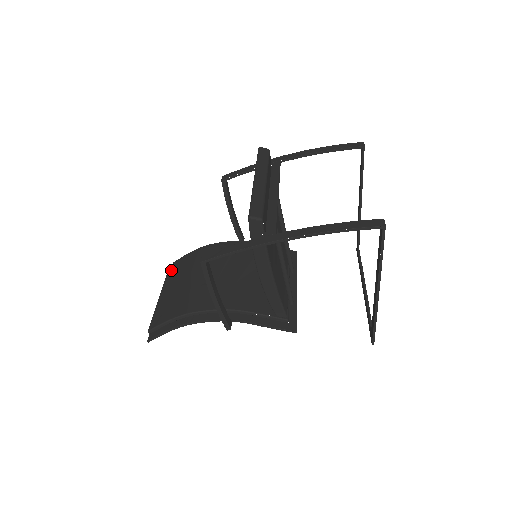
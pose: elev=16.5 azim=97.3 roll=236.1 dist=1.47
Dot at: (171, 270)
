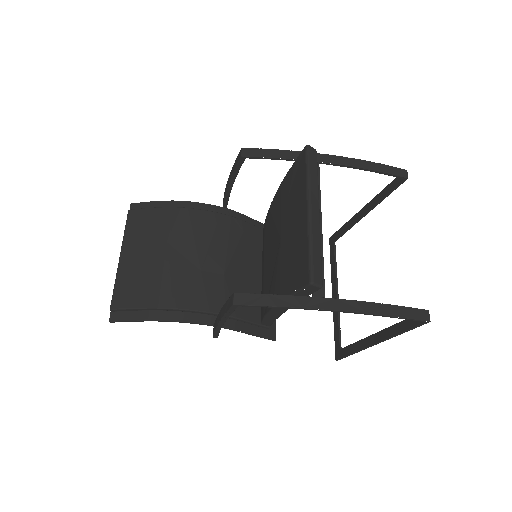
Dot at: (133, 220)
